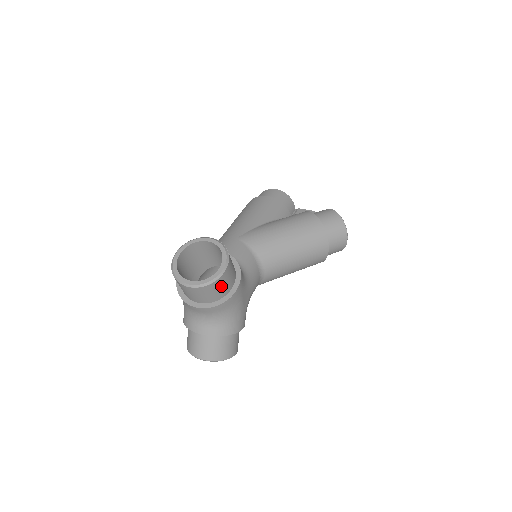
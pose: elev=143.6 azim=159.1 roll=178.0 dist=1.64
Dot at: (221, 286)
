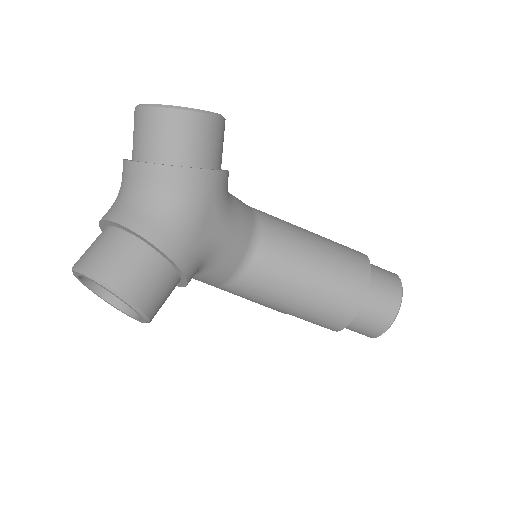
Dot at: (188, 135)
